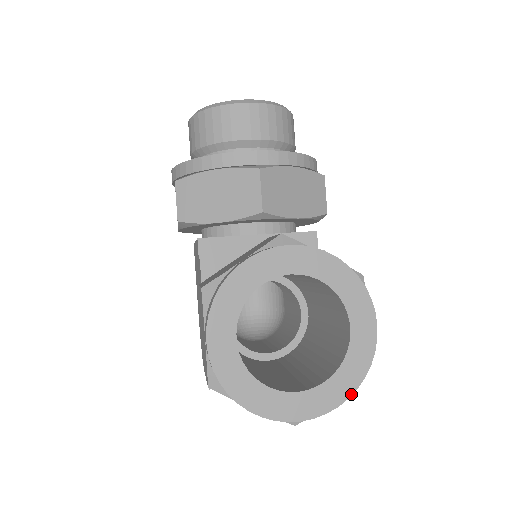
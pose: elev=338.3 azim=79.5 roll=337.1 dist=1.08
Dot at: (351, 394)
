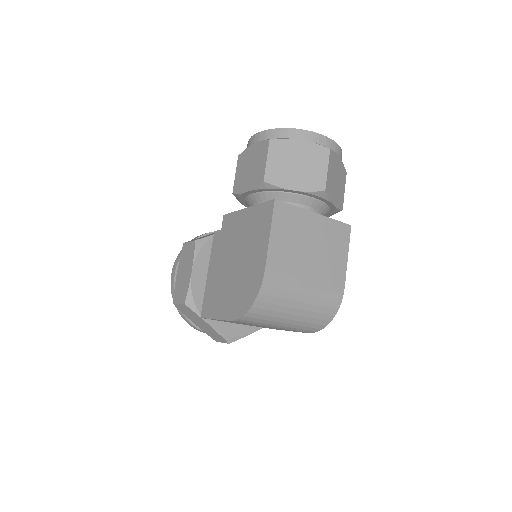
Dot at: (341, 151)
